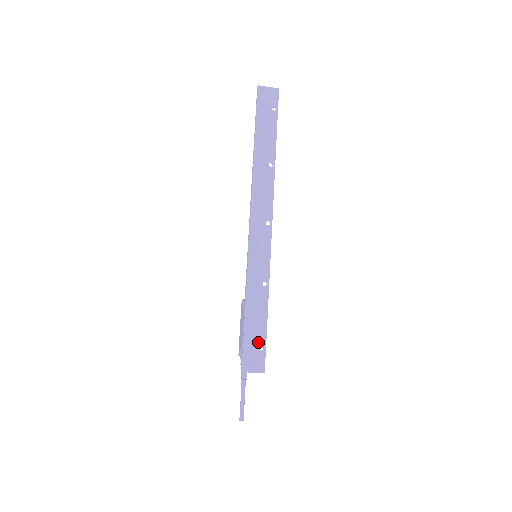
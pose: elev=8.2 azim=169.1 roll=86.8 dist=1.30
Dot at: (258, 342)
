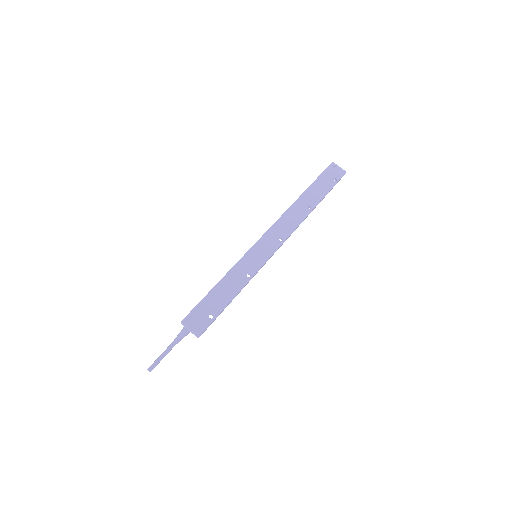
Dot at: (212, 310)
